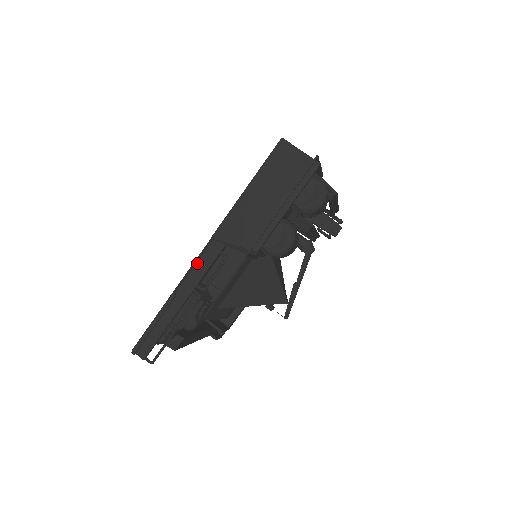
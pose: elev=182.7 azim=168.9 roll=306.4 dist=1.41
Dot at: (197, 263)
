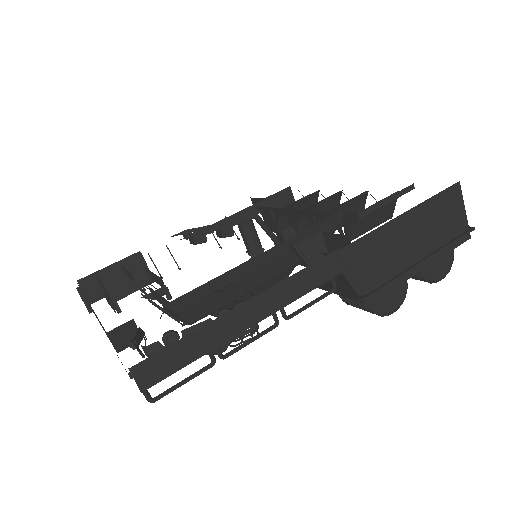
Dot at: (300, 276)
